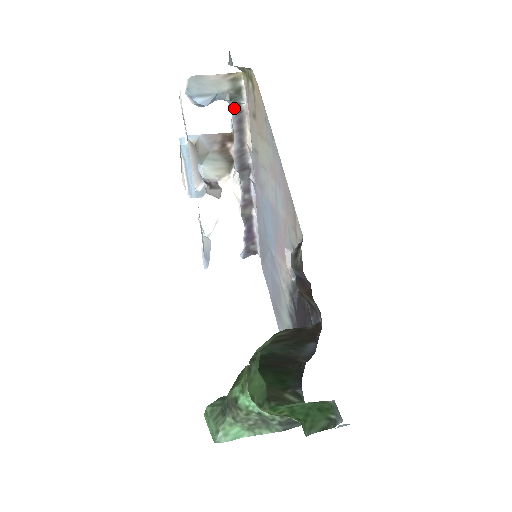
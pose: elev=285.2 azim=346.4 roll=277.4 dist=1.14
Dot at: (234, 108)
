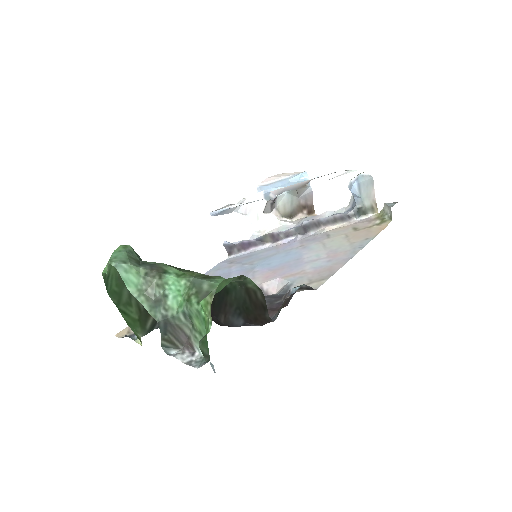
Dot at: (351, 212)
